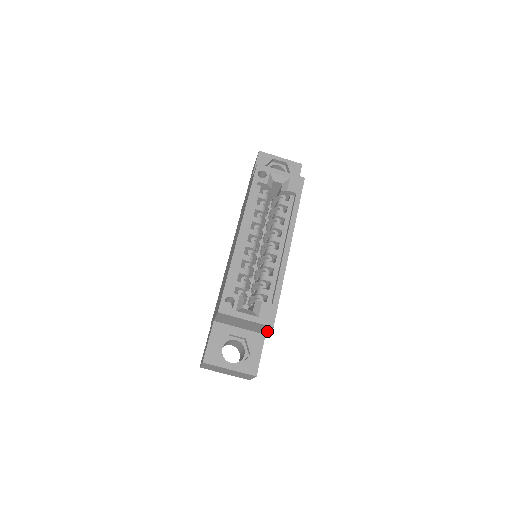
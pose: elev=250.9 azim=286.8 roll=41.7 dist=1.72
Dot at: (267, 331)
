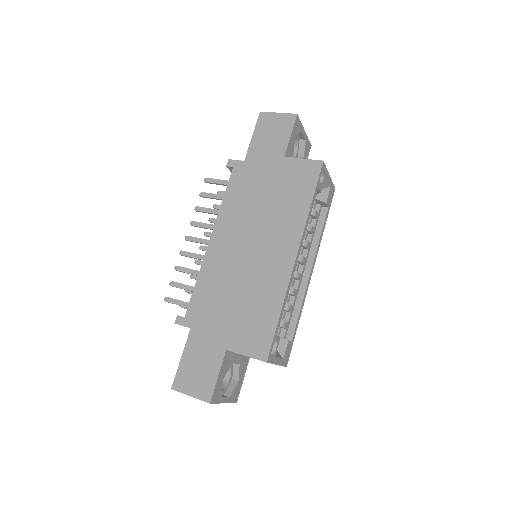
Dot at: occluded
